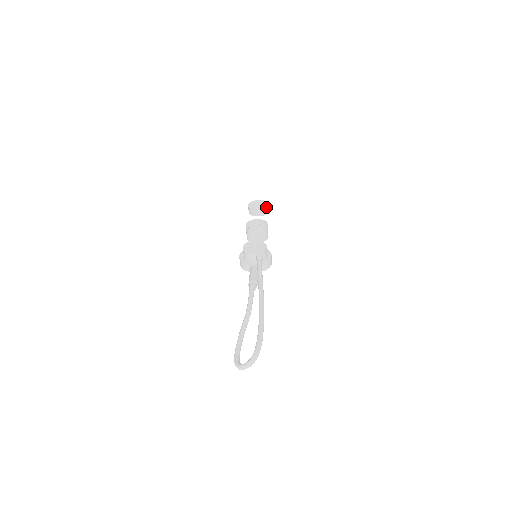
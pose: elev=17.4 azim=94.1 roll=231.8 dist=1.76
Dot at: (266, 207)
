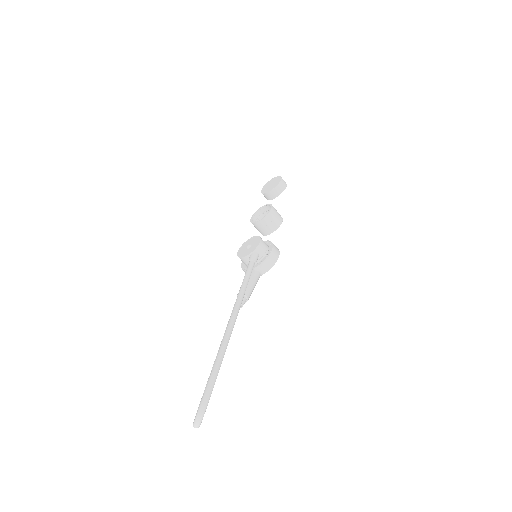
Dot at: (277, 184)
